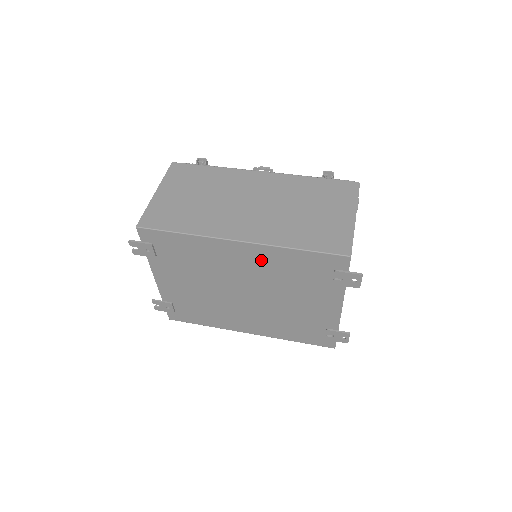
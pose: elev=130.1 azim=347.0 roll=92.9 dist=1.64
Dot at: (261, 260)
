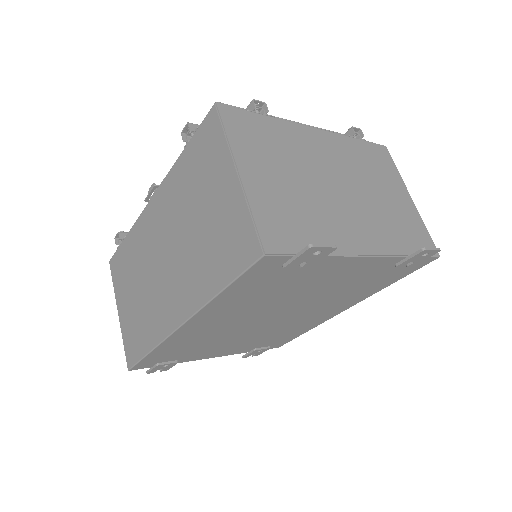
Dot at: (223, 313)
